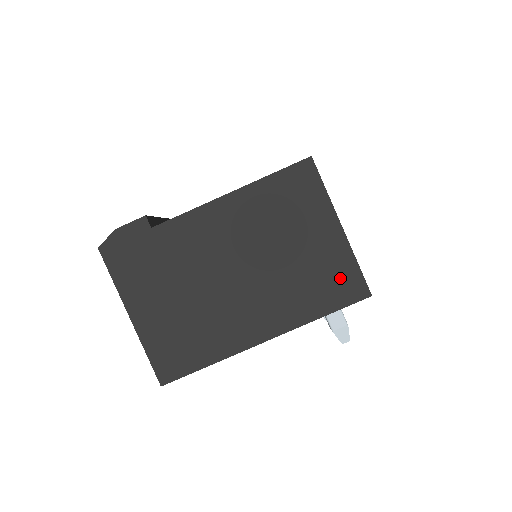
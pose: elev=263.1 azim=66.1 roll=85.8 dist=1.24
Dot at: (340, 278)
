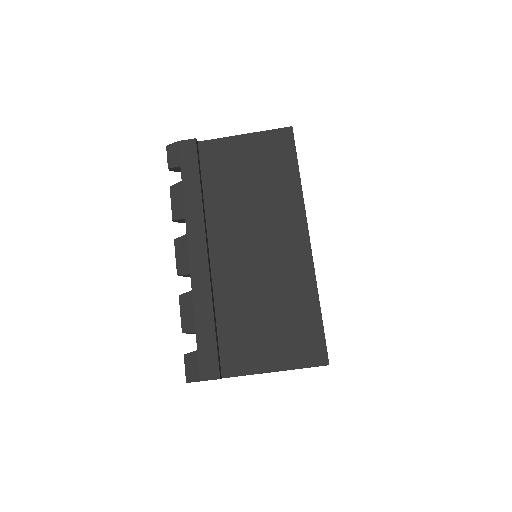
Dot at: occluded
